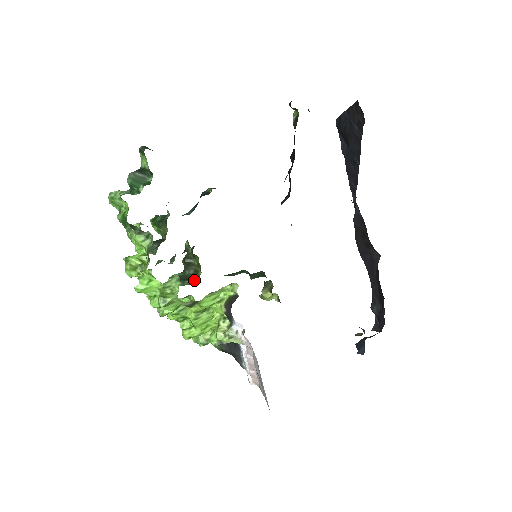
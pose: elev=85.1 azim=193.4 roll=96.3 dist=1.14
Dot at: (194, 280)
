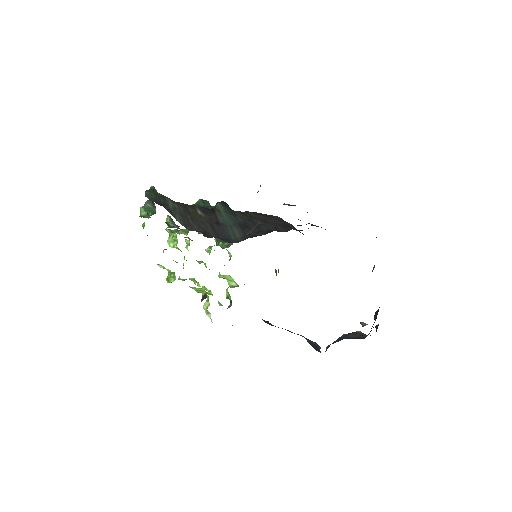
Dot at: (227, 246)
